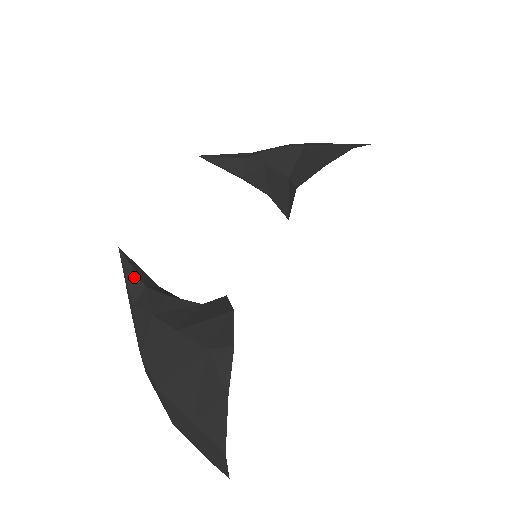
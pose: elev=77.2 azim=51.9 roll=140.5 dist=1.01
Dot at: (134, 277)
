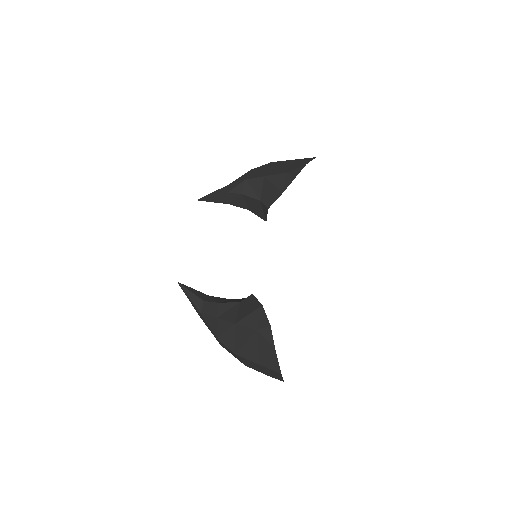
Dot at: (195, 297)
